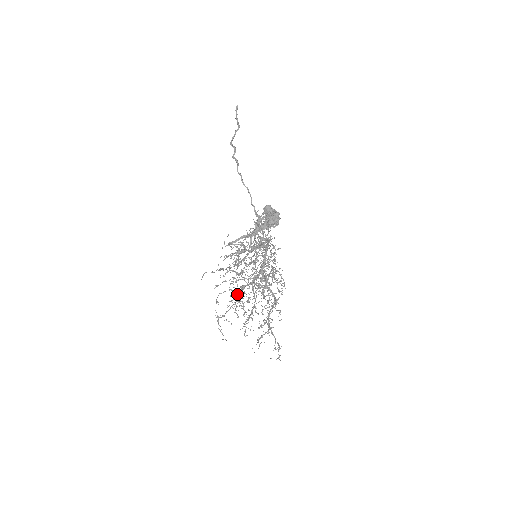
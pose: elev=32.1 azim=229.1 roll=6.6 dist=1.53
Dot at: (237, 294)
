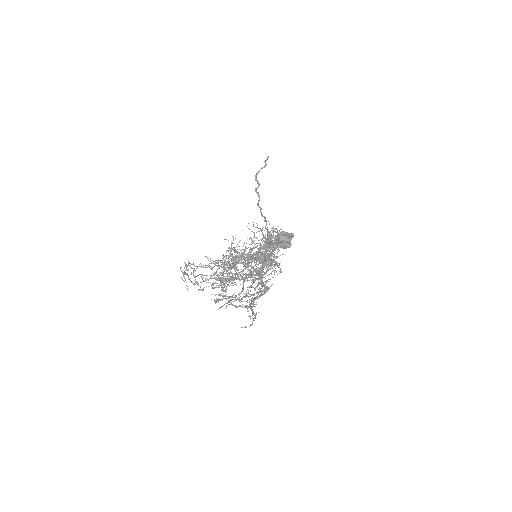
Dot at: occluded
